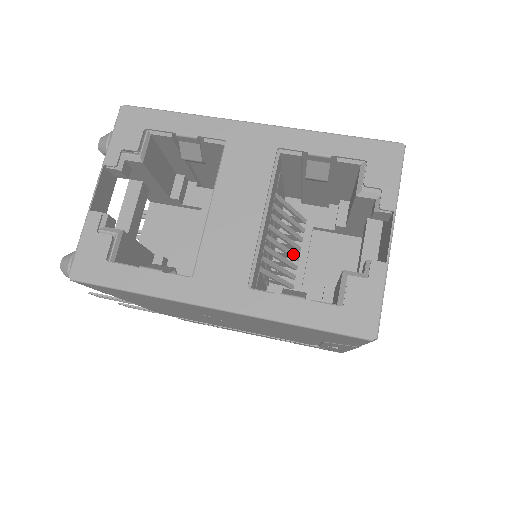
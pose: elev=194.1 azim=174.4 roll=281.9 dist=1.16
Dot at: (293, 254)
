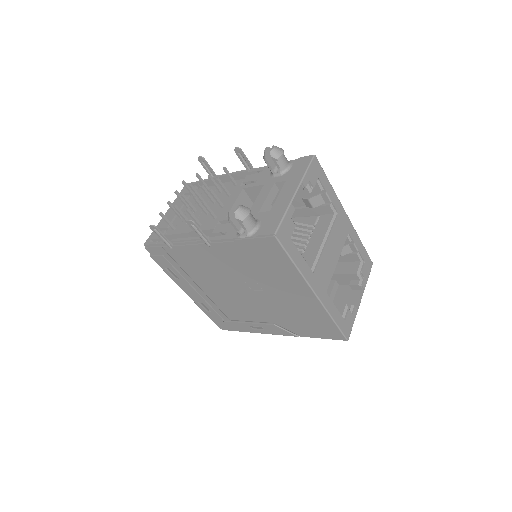
Dot at: occluded
